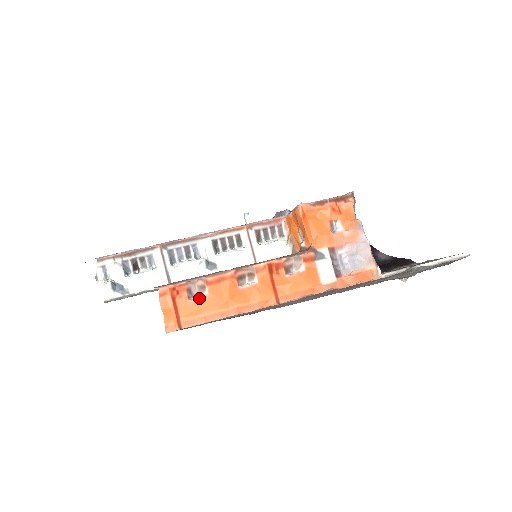
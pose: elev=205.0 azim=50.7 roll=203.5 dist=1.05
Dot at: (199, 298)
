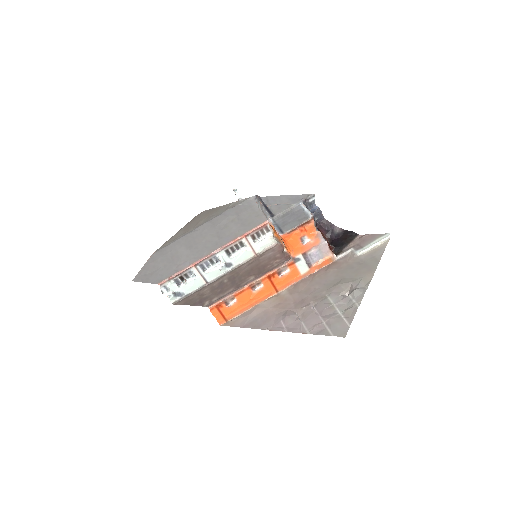
Dot at: (232, 304)
